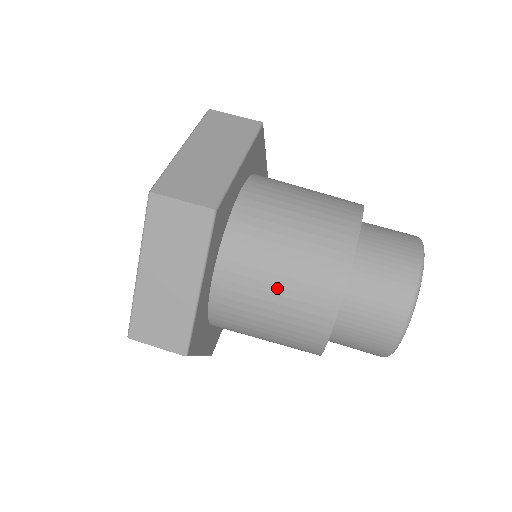
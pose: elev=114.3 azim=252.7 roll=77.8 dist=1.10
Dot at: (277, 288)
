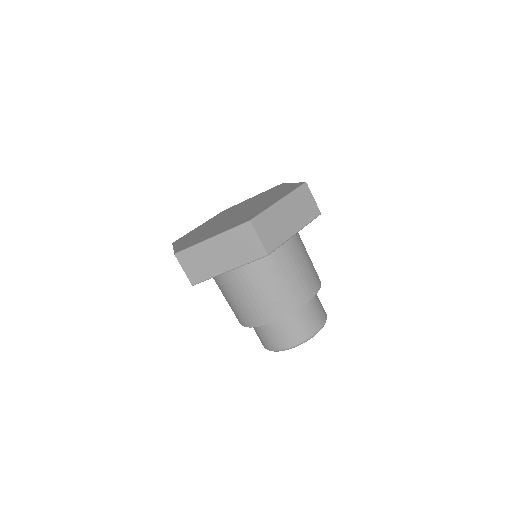
Dot at: (256, 294)
